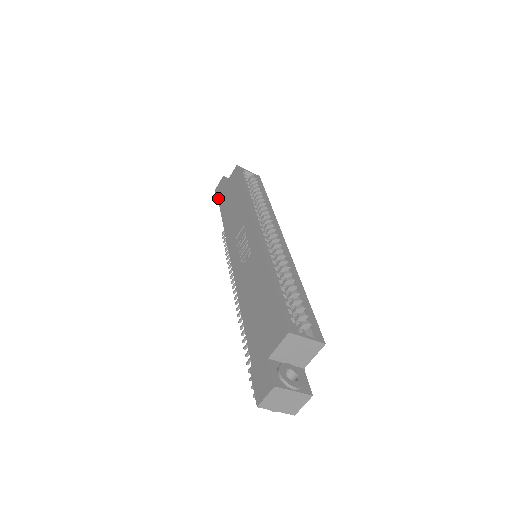
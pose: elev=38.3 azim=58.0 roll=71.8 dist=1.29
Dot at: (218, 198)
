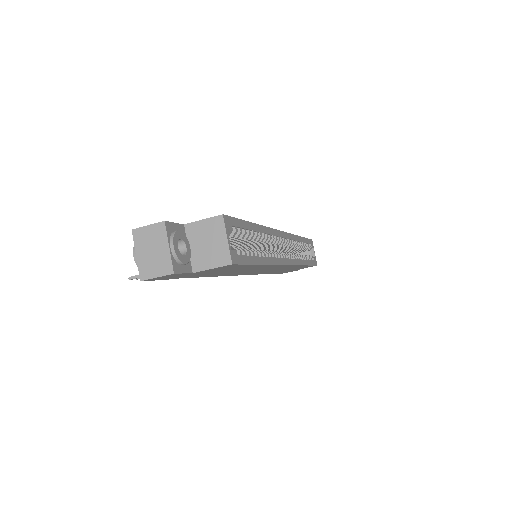
Dot at: occluded
